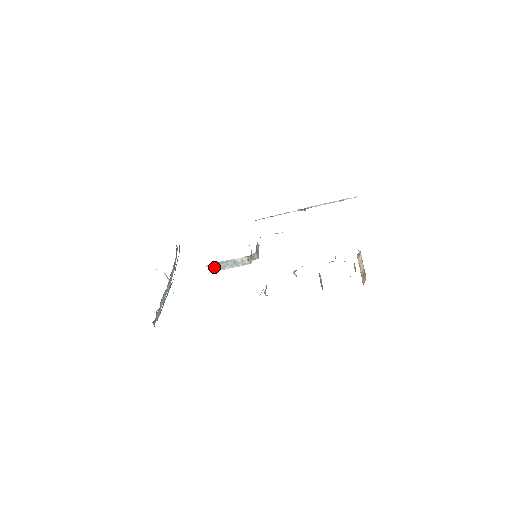
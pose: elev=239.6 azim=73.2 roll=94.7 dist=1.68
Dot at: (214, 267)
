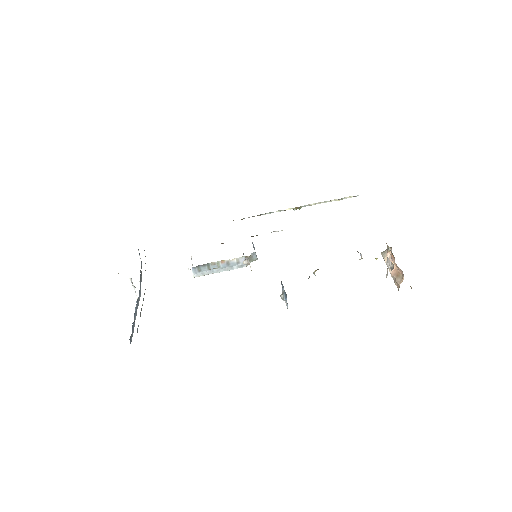
Dot at: (200, 270)
